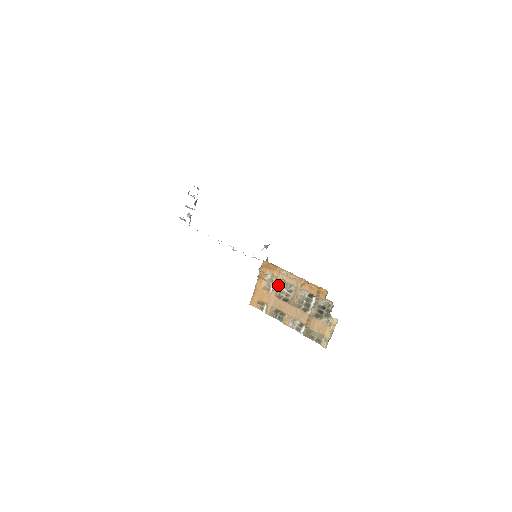
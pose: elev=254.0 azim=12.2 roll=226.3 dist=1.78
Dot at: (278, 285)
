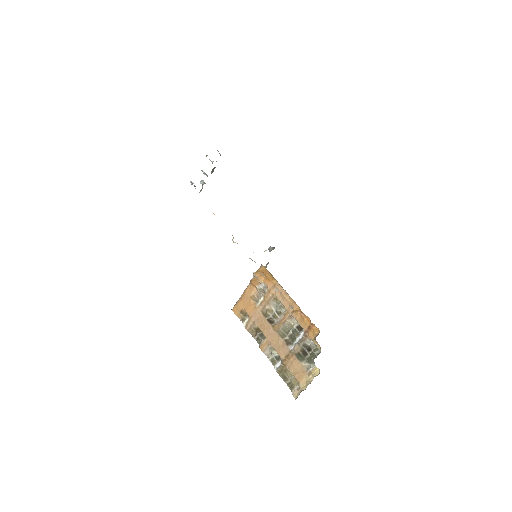
Dot at: (268, 300)
